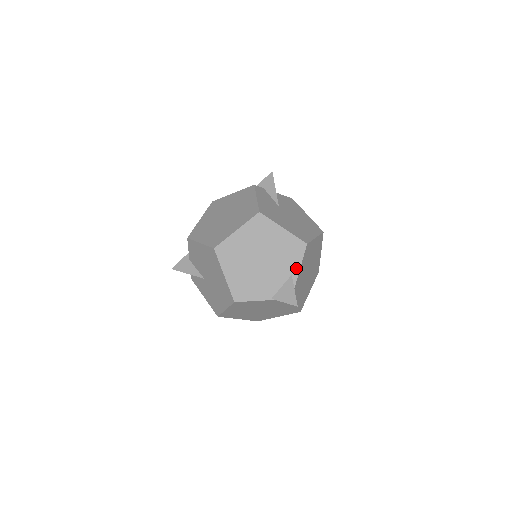
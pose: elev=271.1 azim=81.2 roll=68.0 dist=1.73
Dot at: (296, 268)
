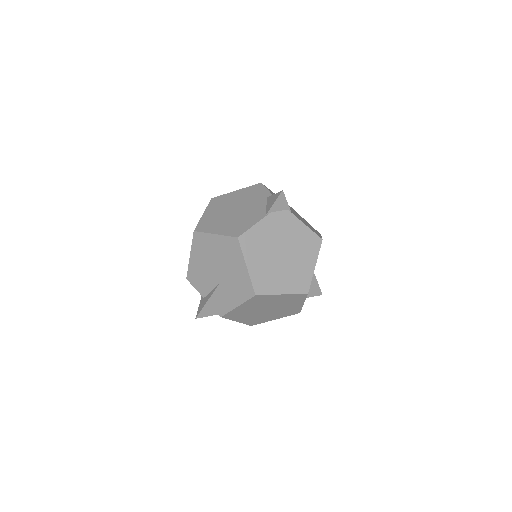
Dot at: (266, 194)
